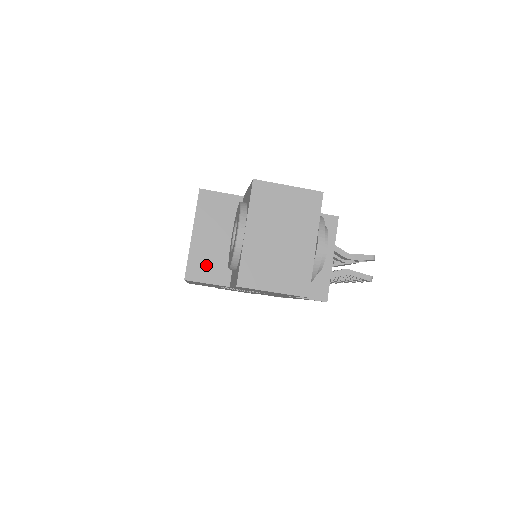
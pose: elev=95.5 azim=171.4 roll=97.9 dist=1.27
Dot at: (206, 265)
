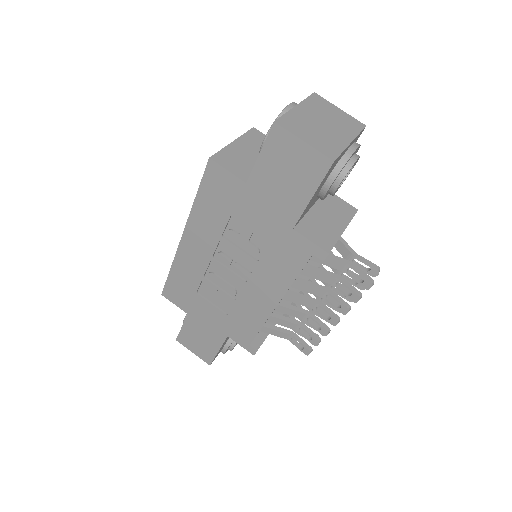
Dot at: (234, 161)
